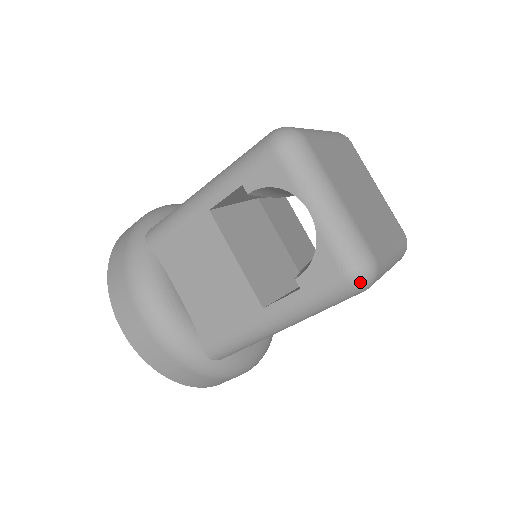
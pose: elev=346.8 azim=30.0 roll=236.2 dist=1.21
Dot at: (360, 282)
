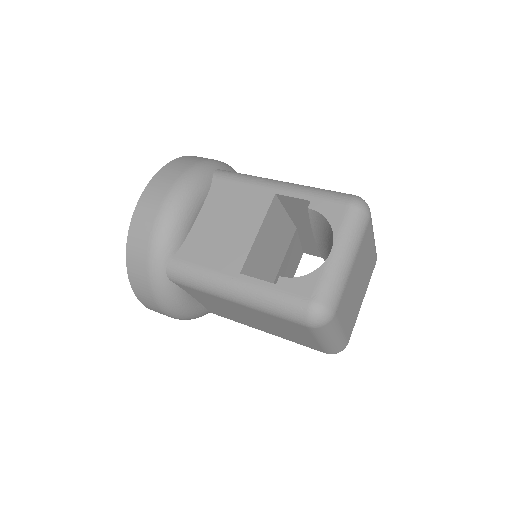
Dot at: (314, 316)
